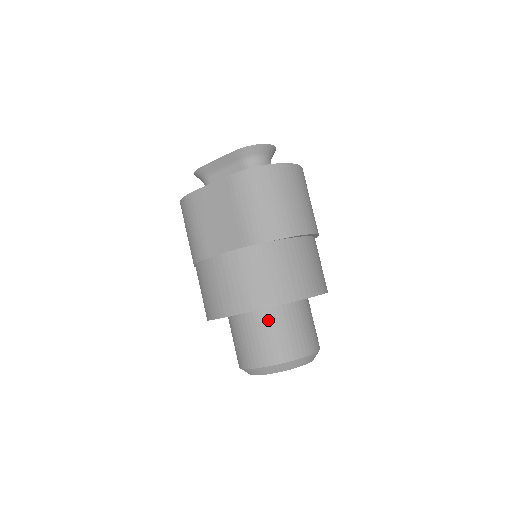
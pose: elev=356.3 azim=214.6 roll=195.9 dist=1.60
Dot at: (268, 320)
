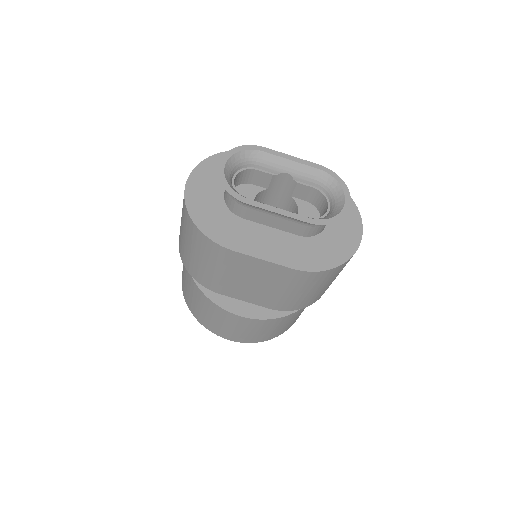
Dot at: occluded
